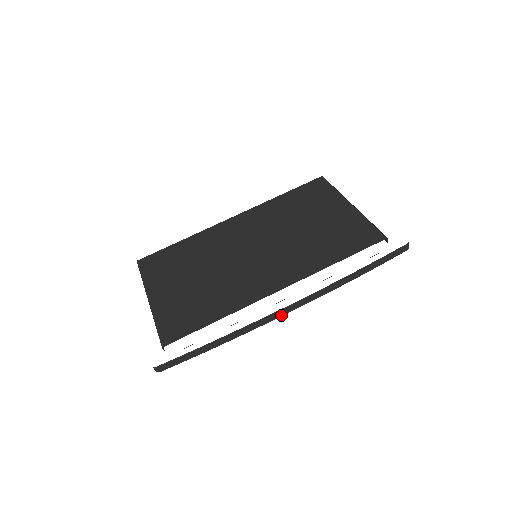
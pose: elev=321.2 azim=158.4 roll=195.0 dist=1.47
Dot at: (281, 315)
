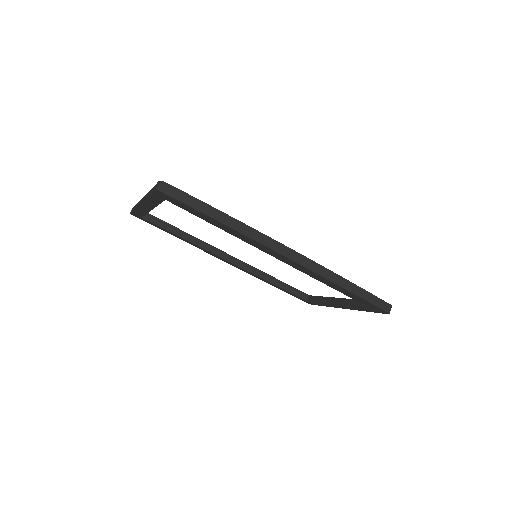
Dot at: (281, 253)
